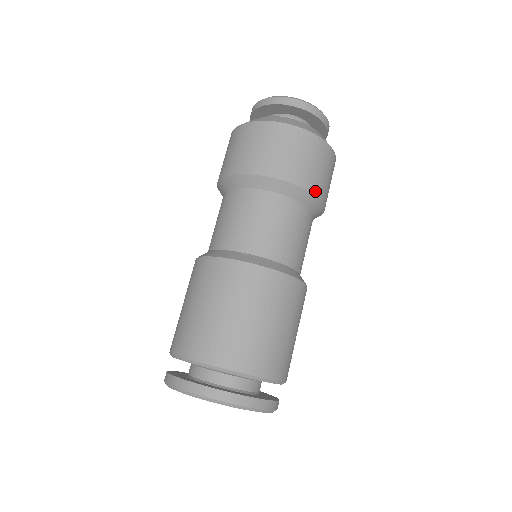
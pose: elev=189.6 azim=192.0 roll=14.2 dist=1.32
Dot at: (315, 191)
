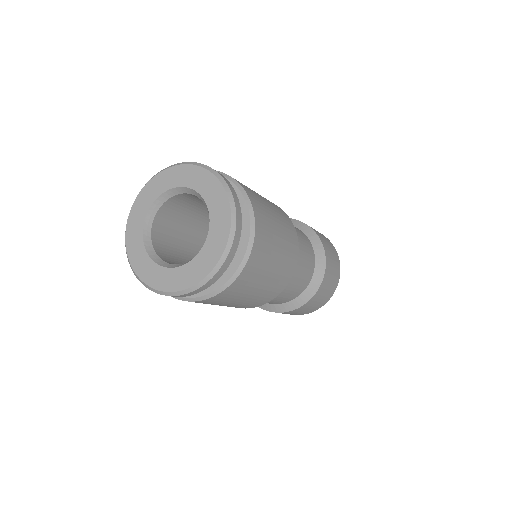
Dot at: (324, 278)
